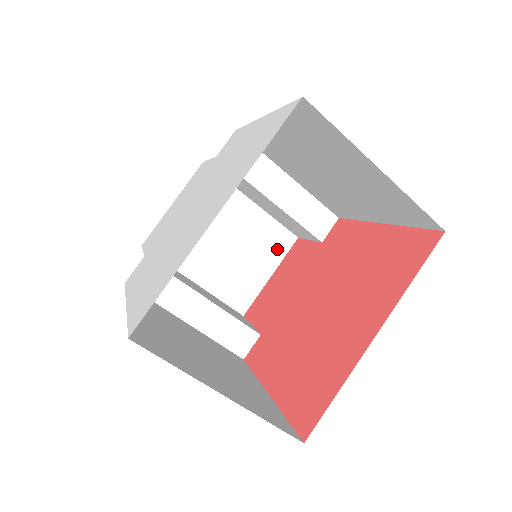
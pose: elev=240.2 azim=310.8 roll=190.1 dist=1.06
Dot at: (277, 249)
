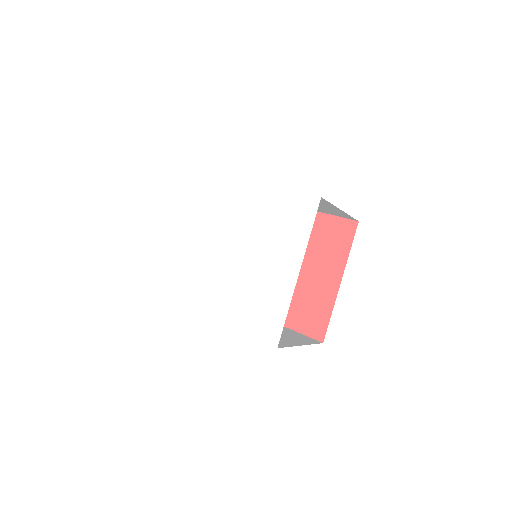
Dot at: occluded
